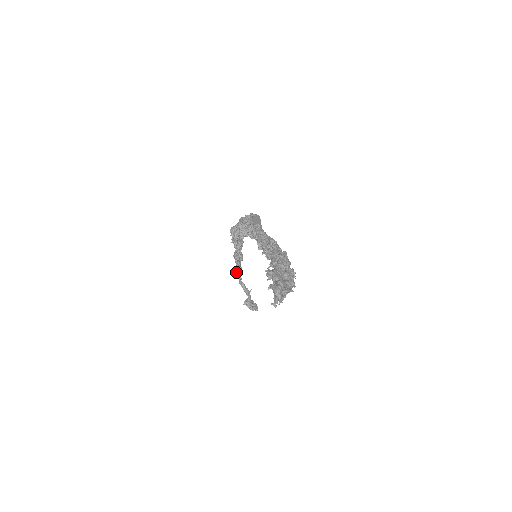
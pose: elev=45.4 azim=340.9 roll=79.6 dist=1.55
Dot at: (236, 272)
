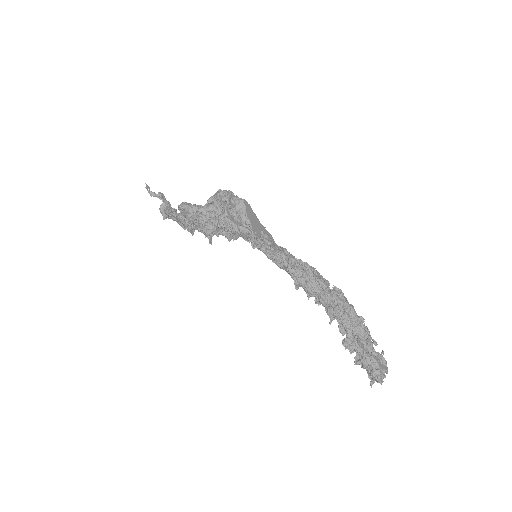
Dot at: (164, 212)
